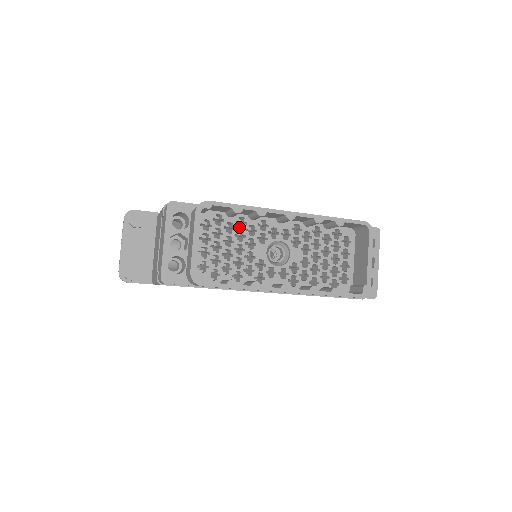
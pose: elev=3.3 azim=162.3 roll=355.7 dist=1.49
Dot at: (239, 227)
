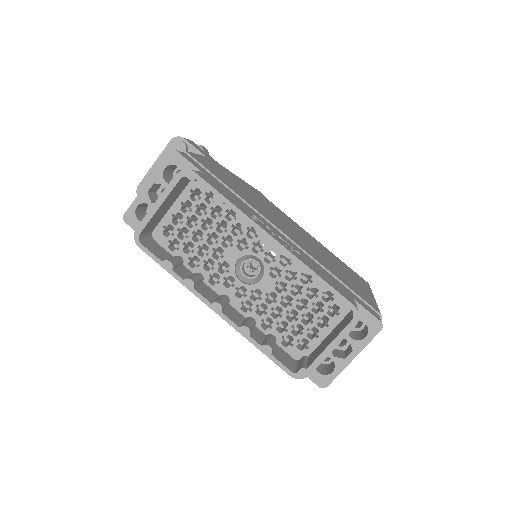
Dot at: (235, 217)
